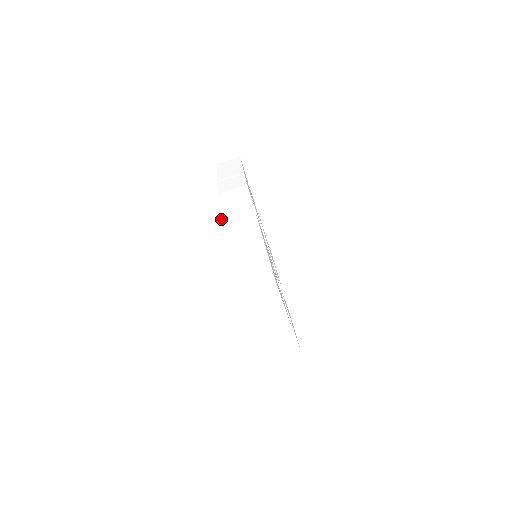
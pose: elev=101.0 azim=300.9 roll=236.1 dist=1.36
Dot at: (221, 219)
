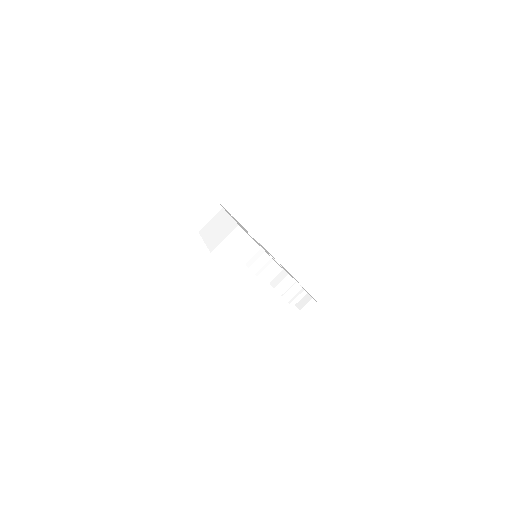
Dot at: (205, 225)
